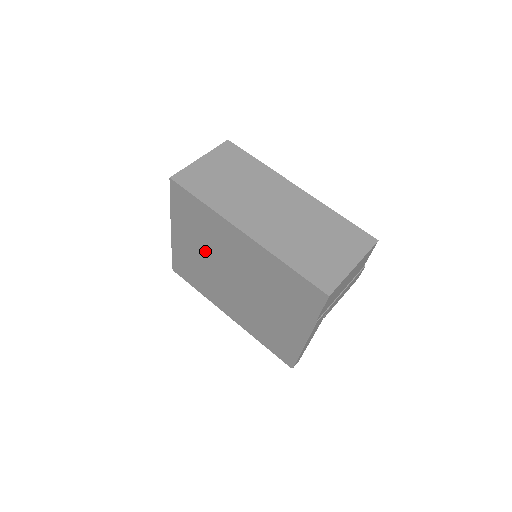
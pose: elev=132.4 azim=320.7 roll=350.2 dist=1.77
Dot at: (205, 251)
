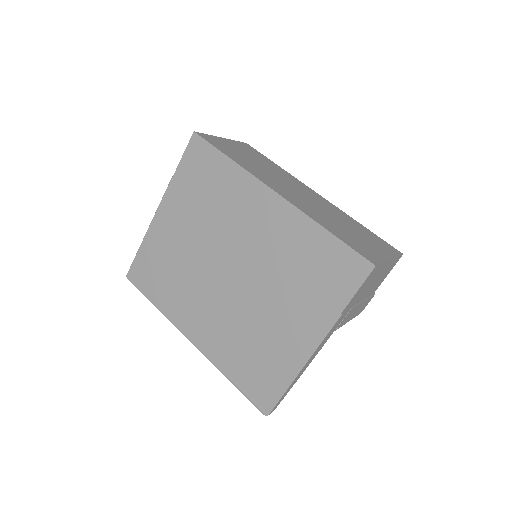
Dot at: (199, 233)
